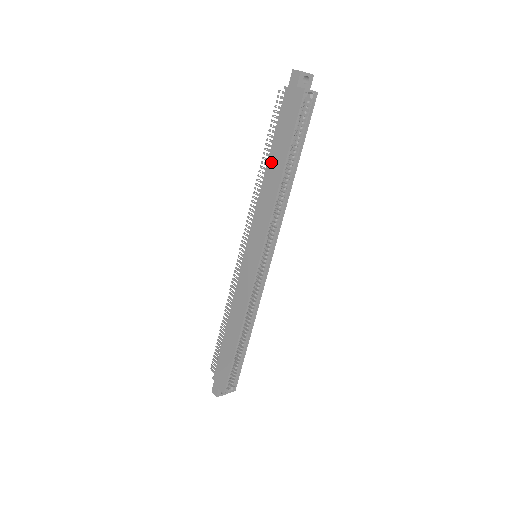
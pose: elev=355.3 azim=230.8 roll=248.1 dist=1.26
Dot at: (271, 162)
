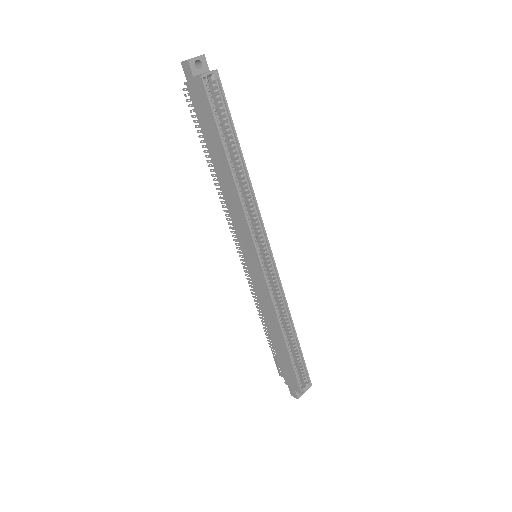
Dot at: (215, 162)
